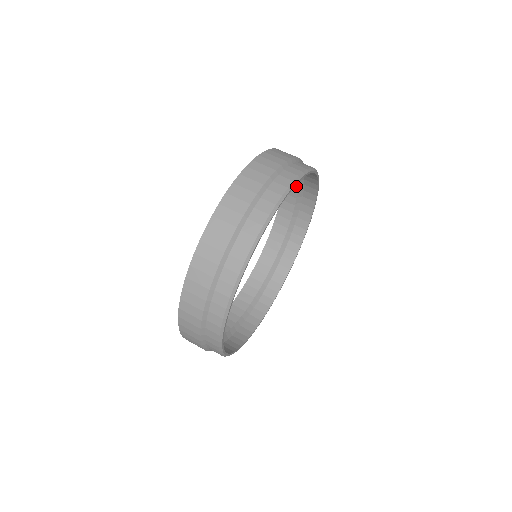
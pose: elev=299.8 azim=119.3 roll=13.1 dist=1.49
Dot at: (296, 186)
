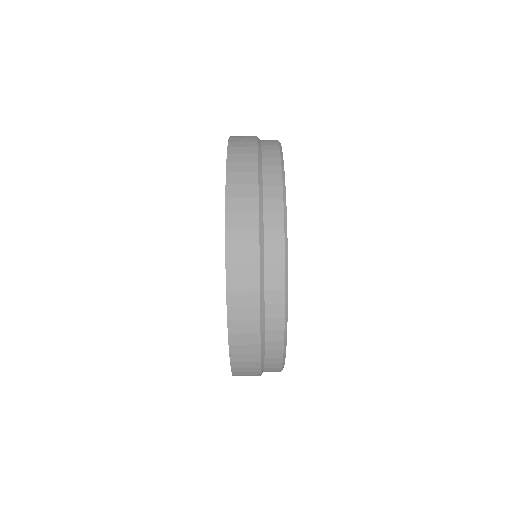
Dot at: occluded
